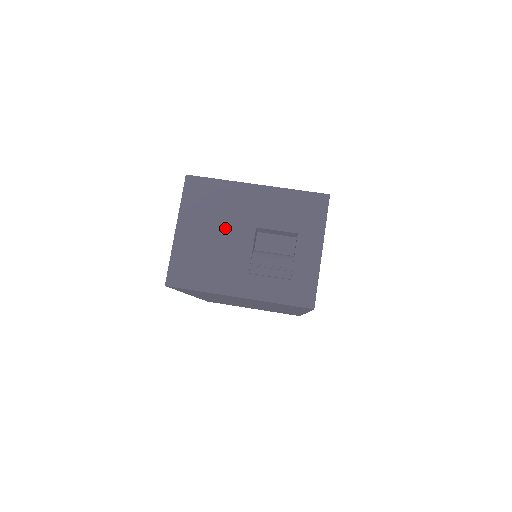
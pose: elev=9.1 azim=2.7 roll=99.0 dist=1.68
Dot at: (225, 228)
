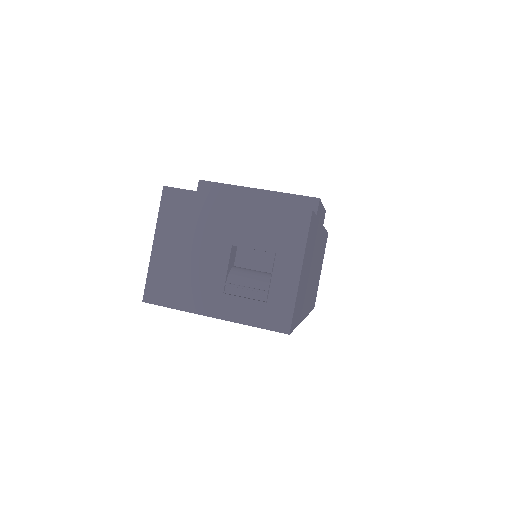
Dot at: (201, 244)
